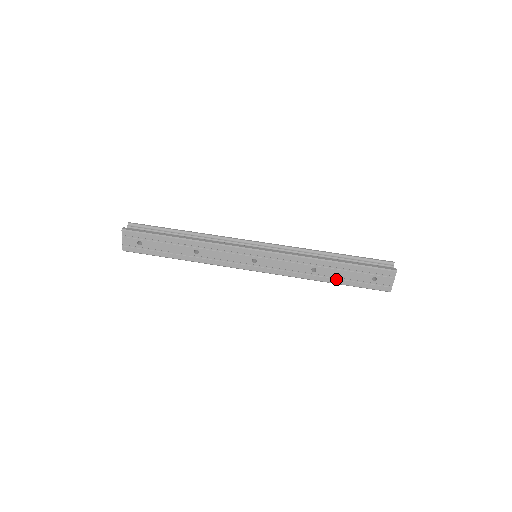
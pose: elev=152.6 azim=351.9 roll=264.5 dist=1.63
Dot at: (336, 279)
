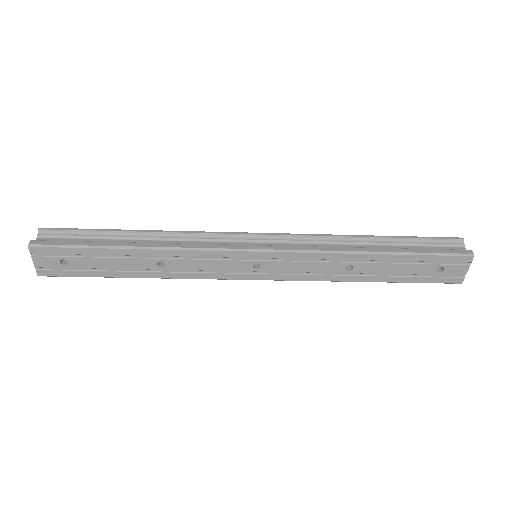
Dot at: (382, 276)
